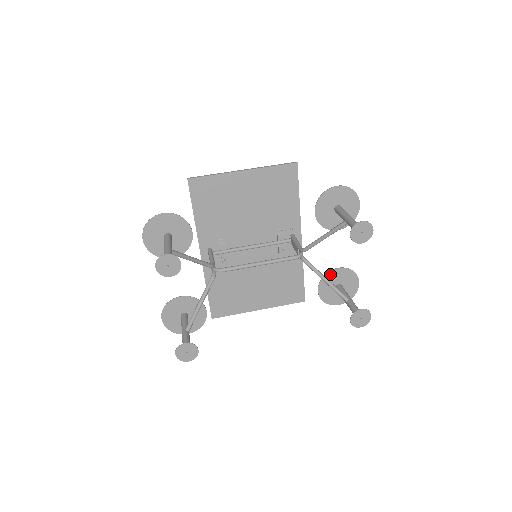
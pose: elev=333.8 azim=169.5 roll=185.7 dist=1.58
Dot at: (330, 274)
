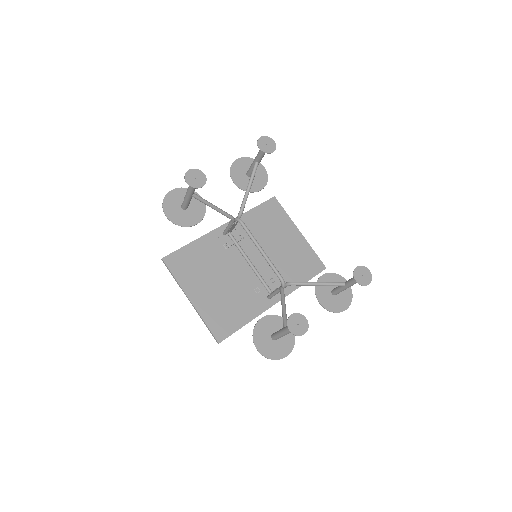
Dot at: (282, 320)
